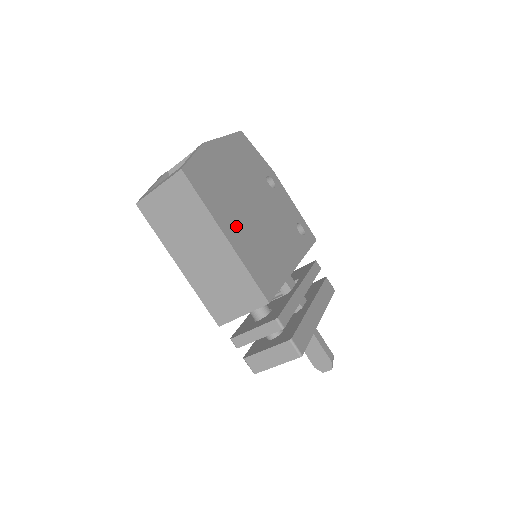
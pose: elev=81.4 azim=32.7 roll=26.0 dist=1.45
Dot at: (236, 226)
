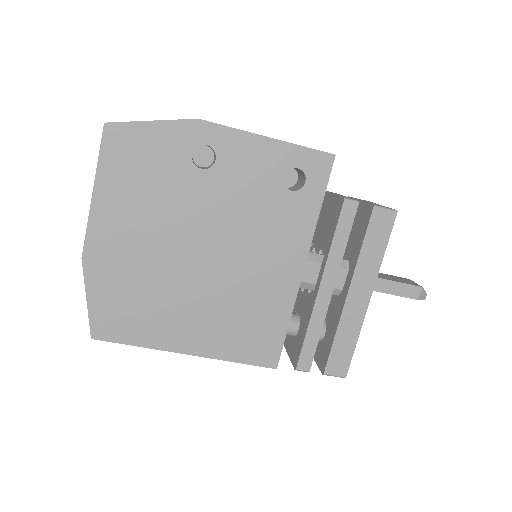
Dot at: (190, 323)
